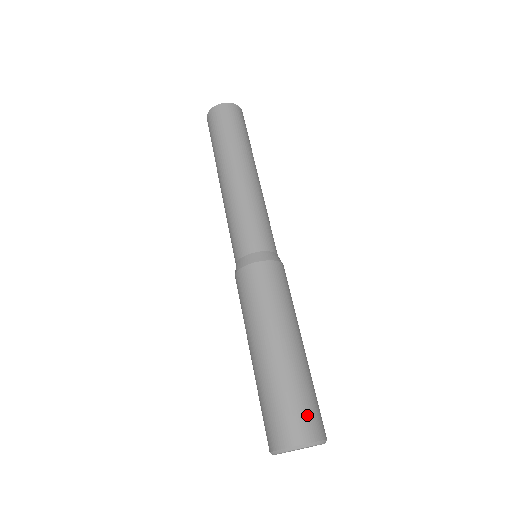
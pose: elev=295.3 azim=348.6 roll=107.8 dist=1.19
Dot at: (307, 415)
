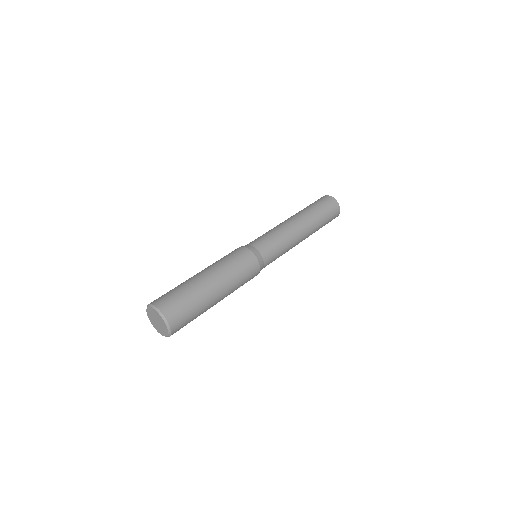
Dot at: (176, 305)
